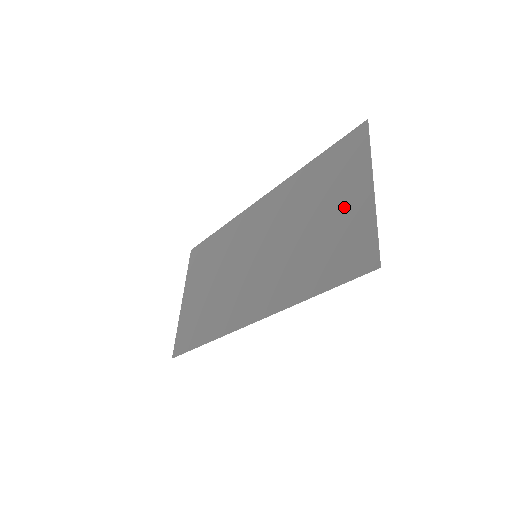
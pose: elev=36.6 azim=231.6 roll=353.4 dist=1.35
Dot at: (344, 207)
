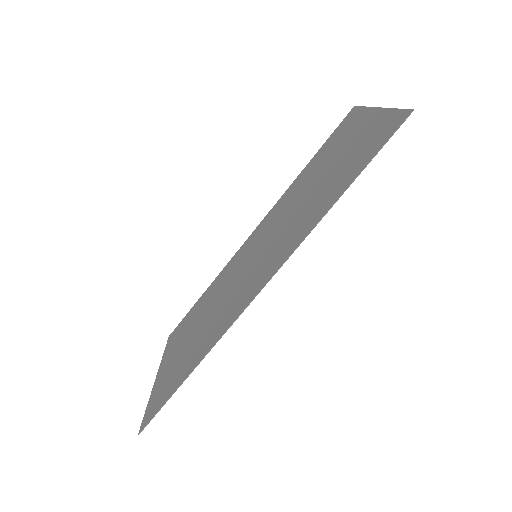
Dot at: (352, 140)
